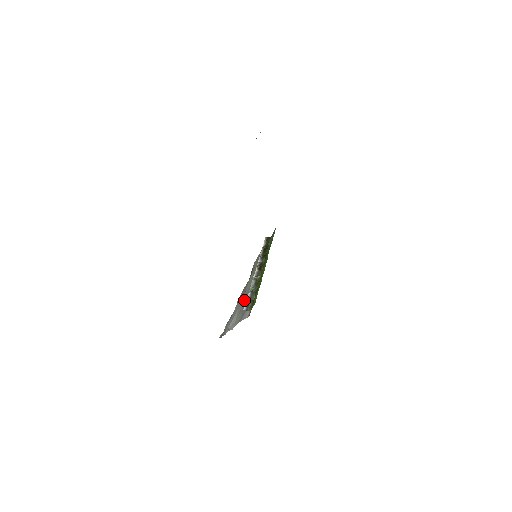
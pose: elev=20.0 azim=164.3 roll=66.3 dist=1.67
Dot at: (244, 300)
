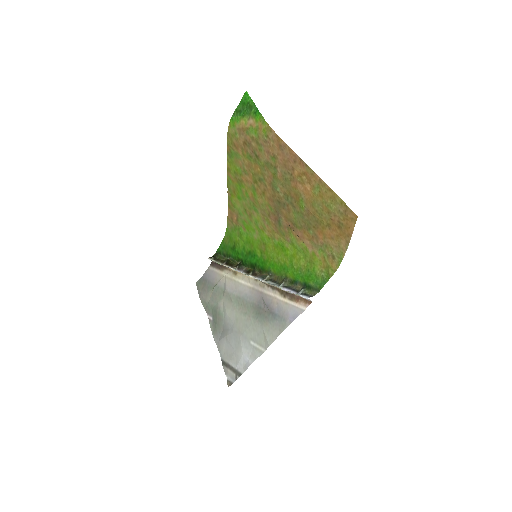
Dot at: (250, 319)
